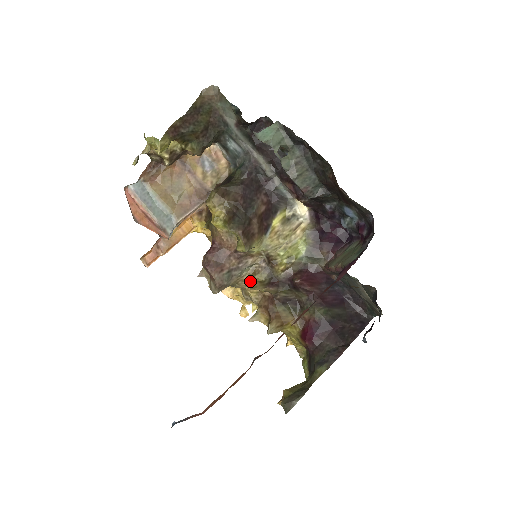
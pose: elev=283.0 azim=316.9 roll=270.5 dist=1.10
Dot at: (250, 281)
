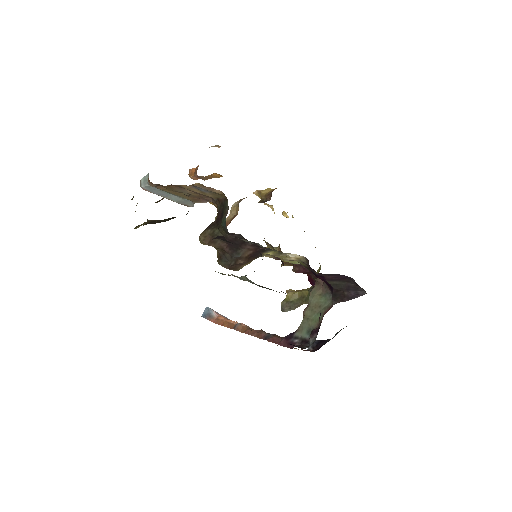
Dot at: occluded
